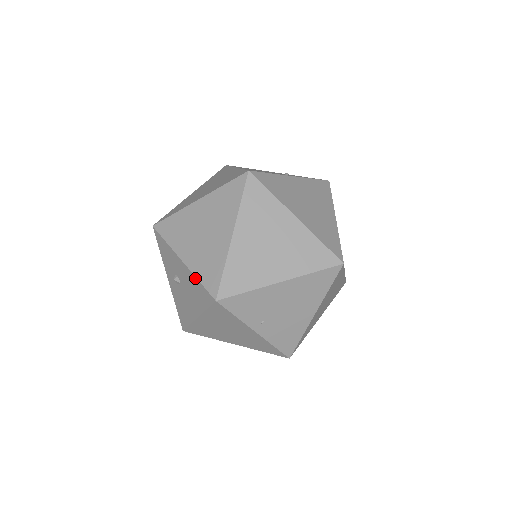
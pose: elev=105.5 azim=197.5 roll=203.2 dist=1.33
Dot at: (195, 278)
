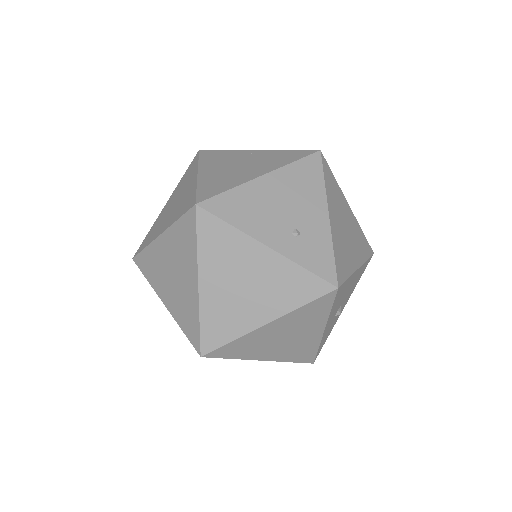
Dot at: occluded
